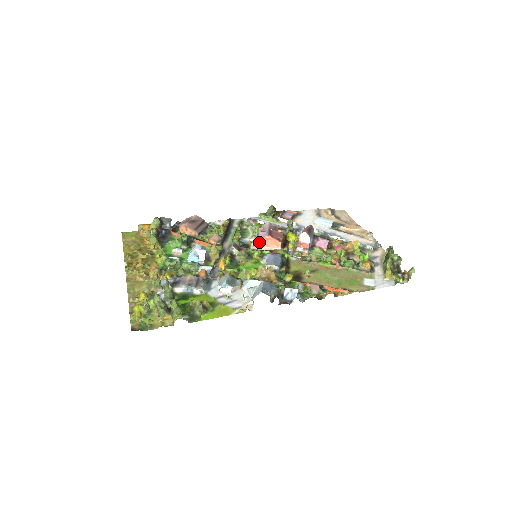
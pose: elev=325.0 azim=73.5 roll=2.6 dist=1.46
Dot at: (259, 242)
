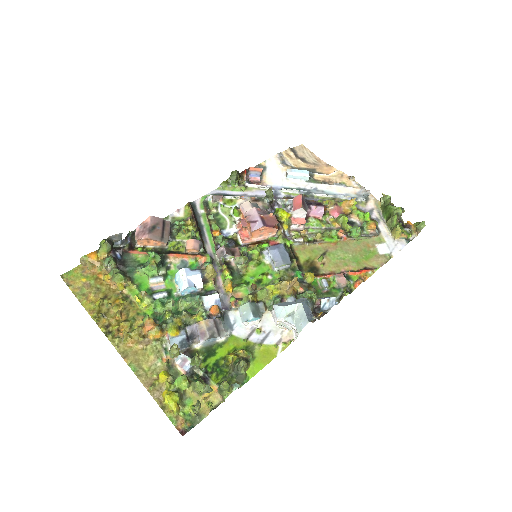
Dot at: (247, 232)
